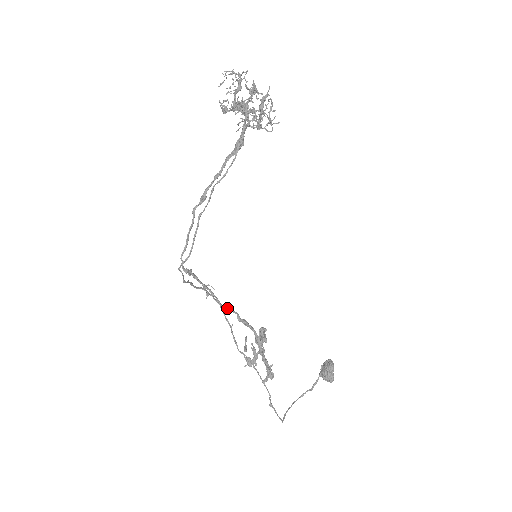
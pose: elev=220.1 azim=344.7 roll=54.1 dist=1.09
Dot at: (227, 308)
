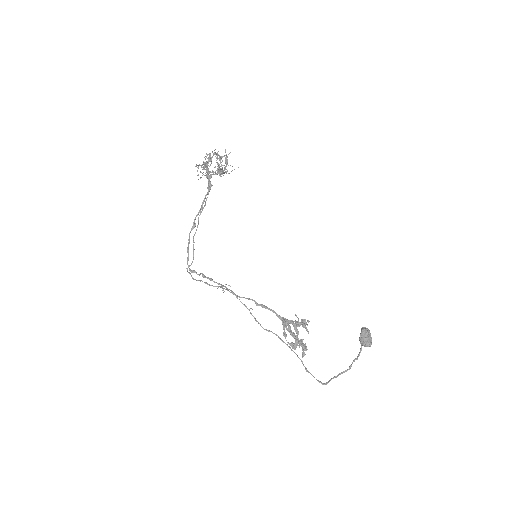
Dot at: (242, 297)
